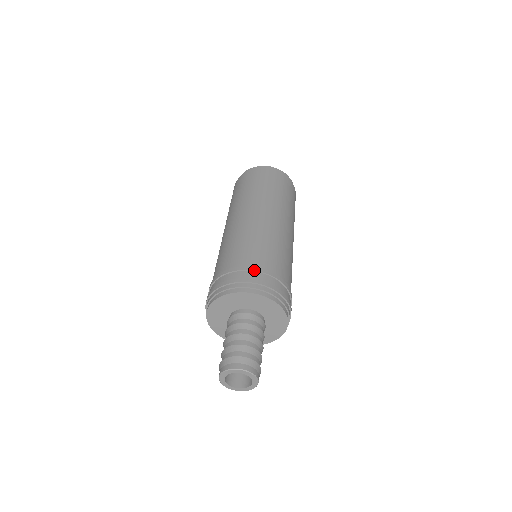
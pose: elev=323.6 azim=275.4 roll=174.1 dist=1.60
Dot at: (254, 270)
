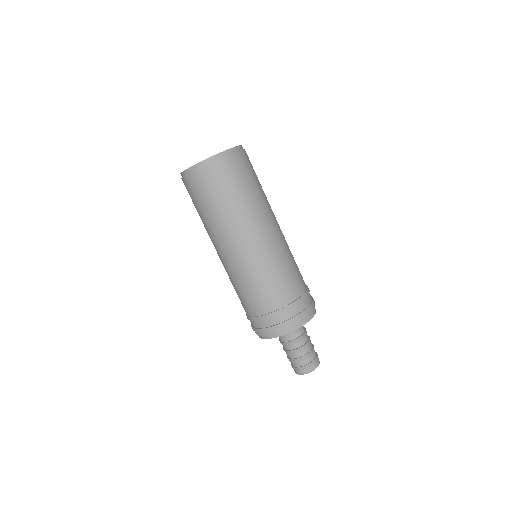
Dot at: (291, 308)
